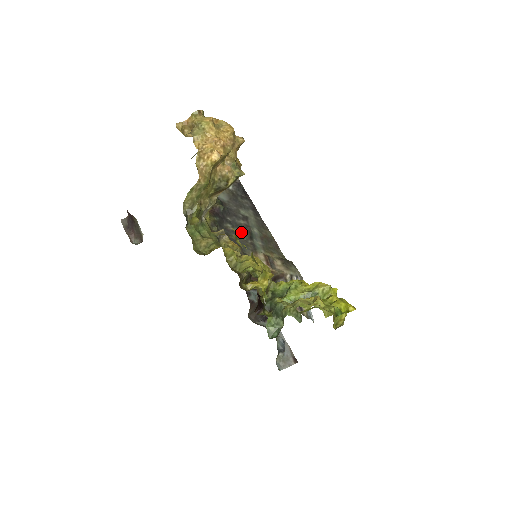
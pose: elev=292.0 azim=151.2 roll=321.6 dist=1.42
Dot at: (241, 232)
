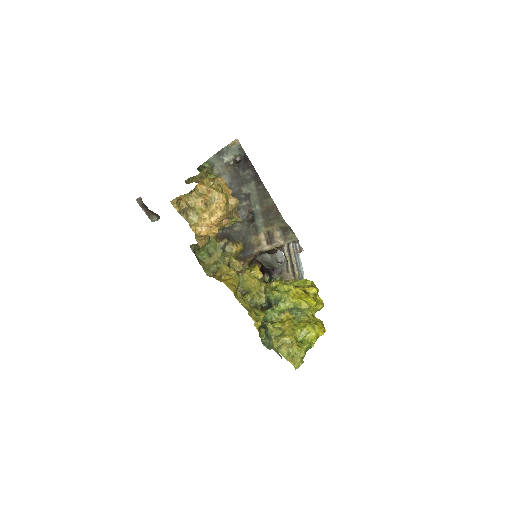
Dot at: (243, 221)
